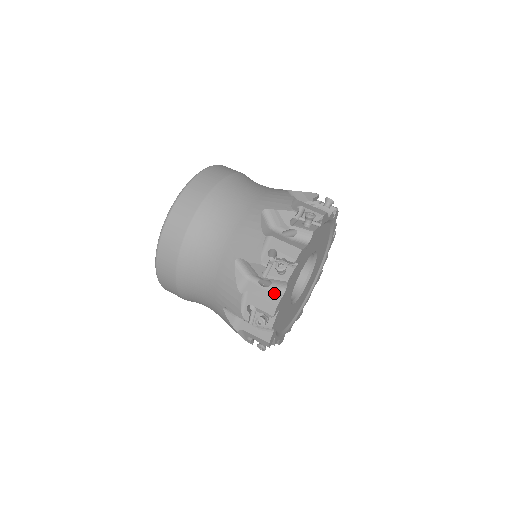
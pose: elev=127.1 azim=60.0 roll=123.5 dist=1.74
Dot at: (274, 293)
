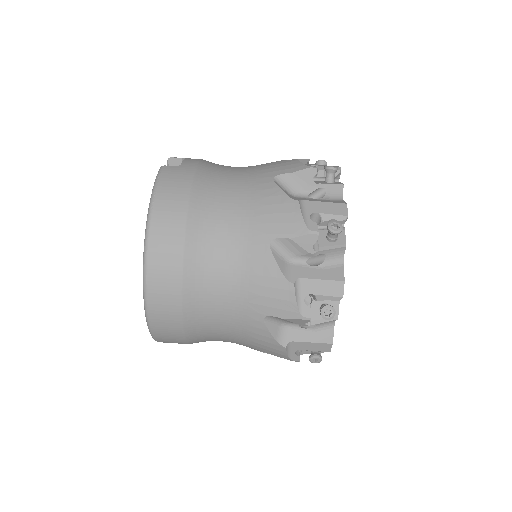
Dot at: (323, 331)
